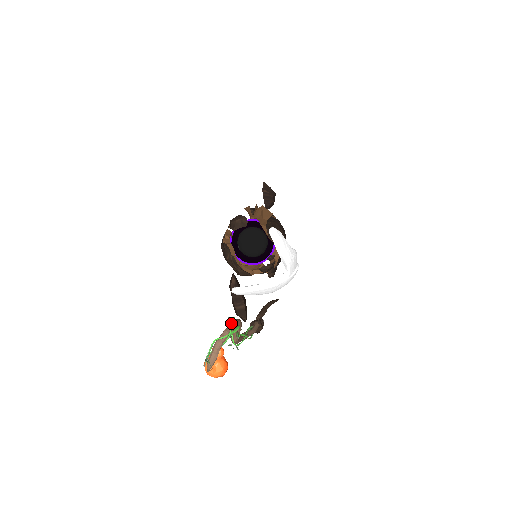
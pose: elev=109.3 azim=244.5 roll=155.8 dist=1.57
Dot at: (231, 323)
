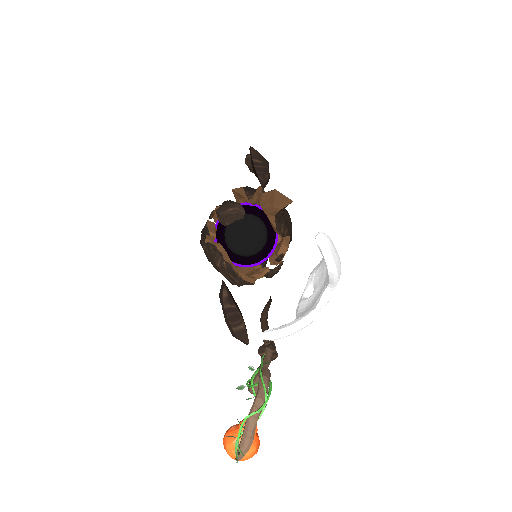
Dot at: (263, 383)
